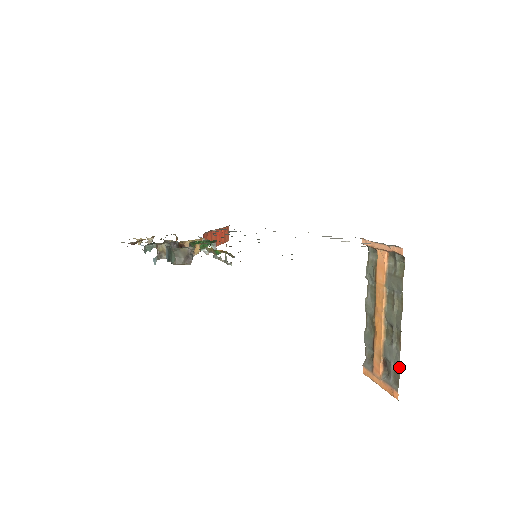
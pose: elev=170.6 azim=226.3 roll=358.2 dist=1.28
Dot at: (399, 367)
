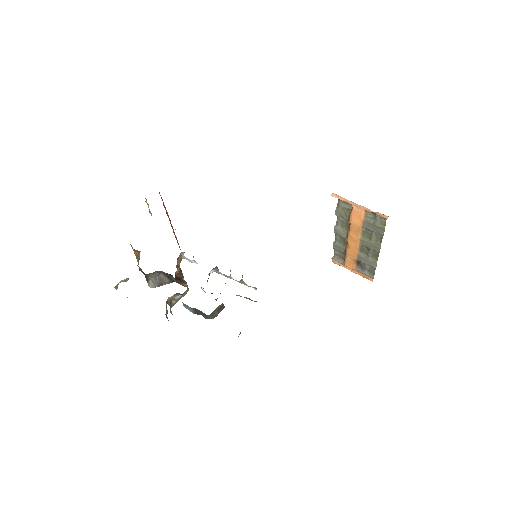
Dot at: (375, 269)
